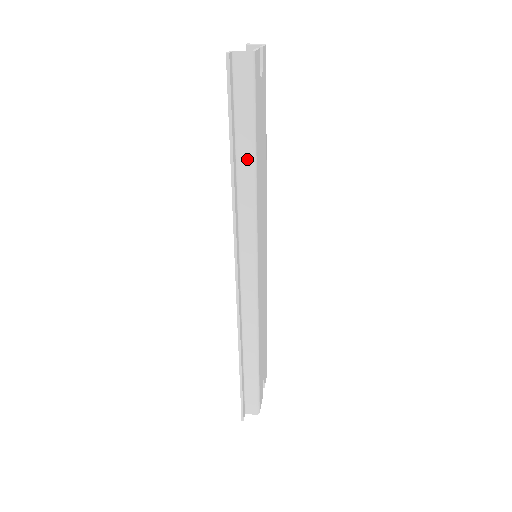
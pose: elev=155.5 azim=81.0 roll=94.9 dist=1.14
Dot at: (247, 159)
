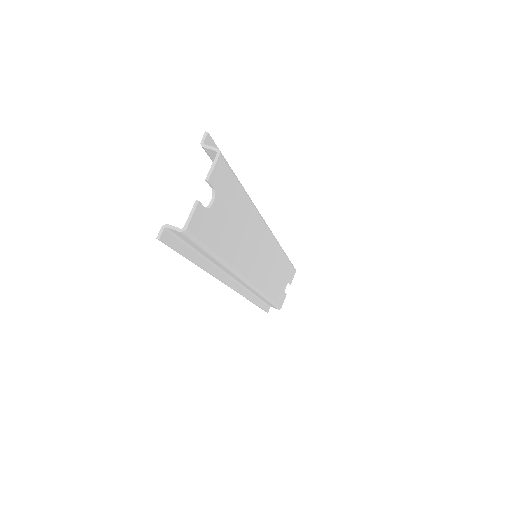
Dot at: (212, 259)
